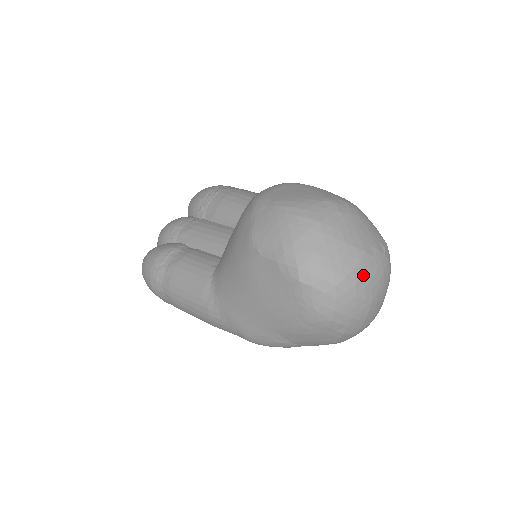
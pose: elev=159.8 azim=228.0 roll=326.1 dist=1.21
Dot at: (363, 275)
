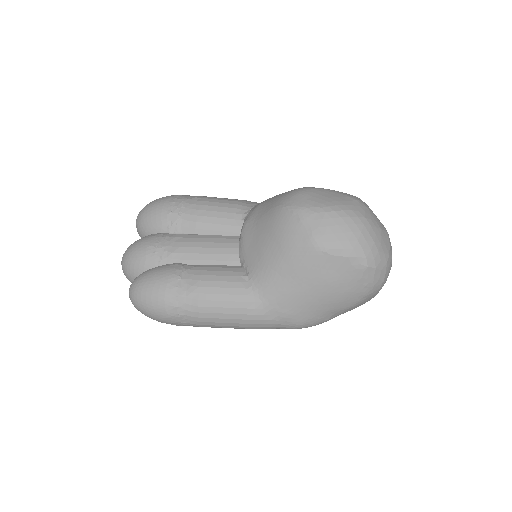
Dot at: (391, 250)
